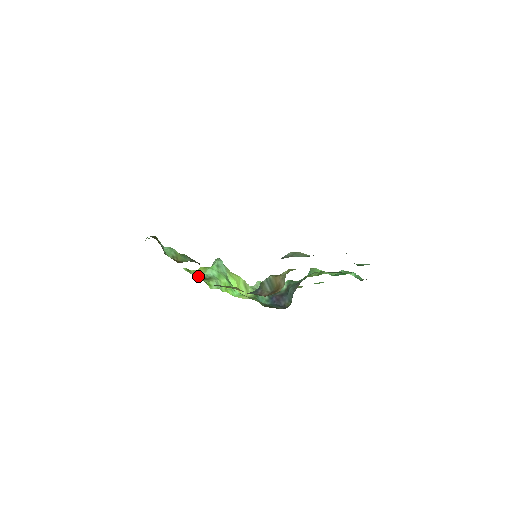
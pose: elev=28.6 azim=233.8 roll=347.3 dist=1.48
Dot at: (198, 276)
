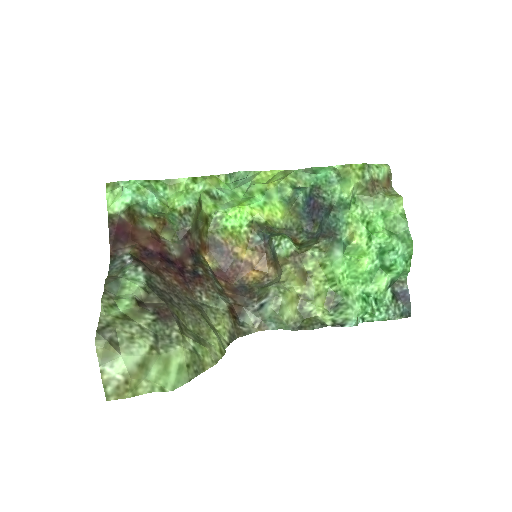
Dot at: (205, 190)
